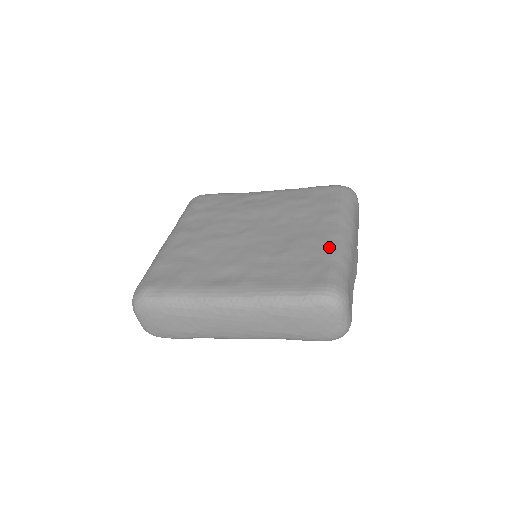
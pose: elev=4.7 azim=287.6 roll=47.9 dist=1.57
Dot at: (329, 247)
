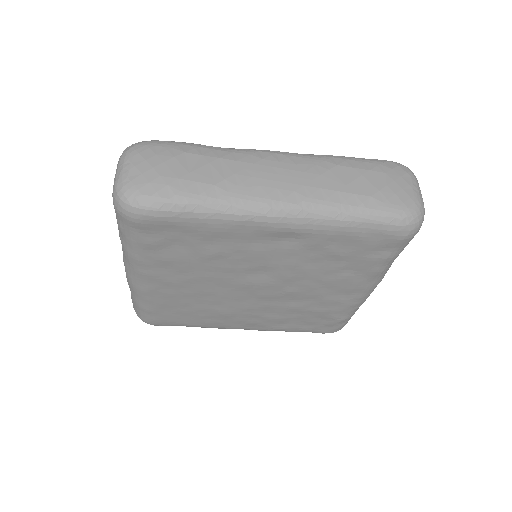
Dot at: occluded
